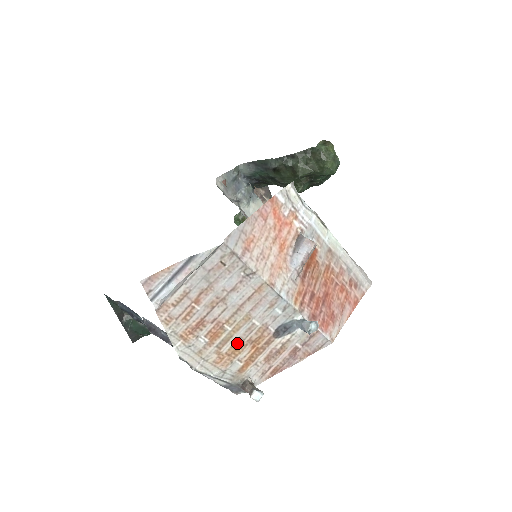
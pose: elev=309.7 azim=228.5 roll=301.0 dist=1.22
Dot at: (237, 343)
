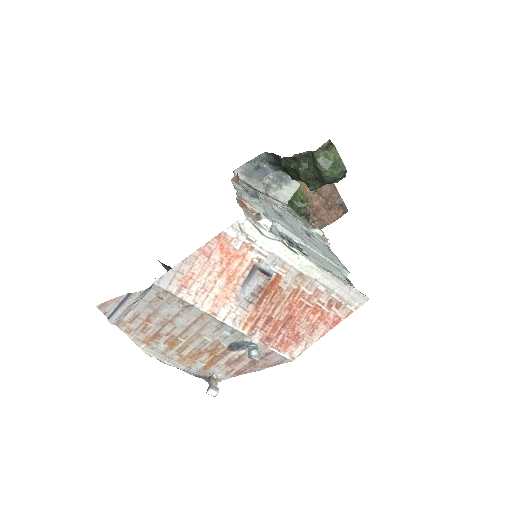
Dot at: (195, 350)
